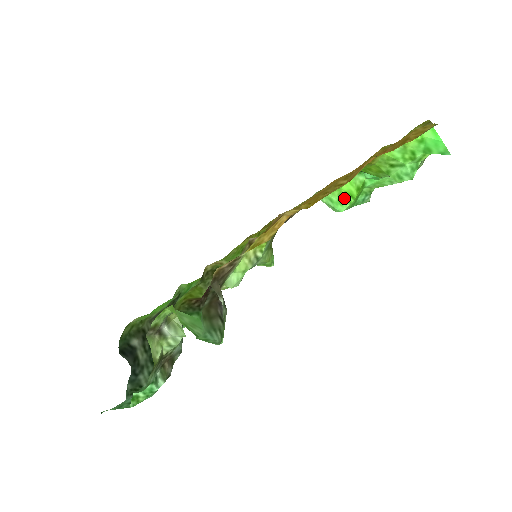
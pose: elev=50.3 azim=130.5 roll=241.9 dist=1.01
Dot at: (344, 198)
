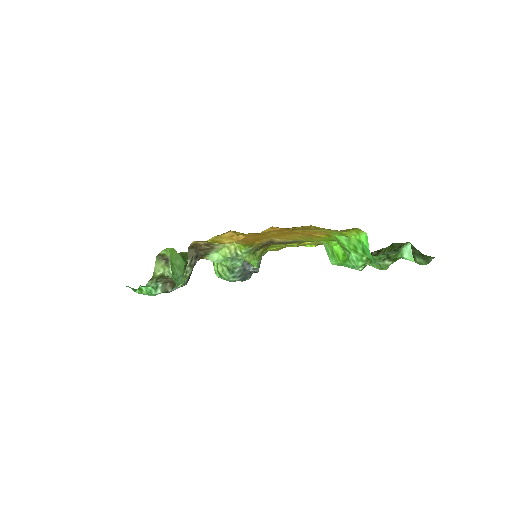
Dot at: (334, 255)
